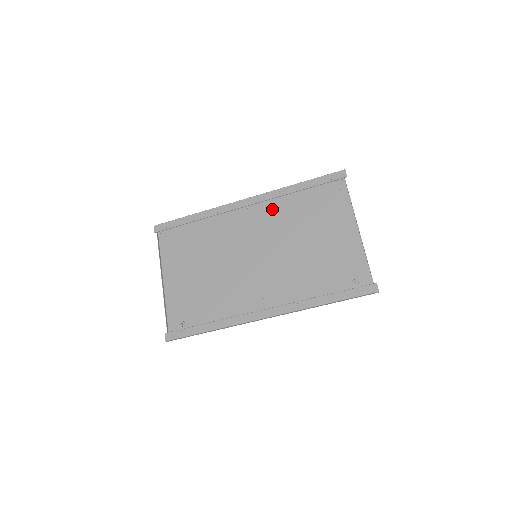
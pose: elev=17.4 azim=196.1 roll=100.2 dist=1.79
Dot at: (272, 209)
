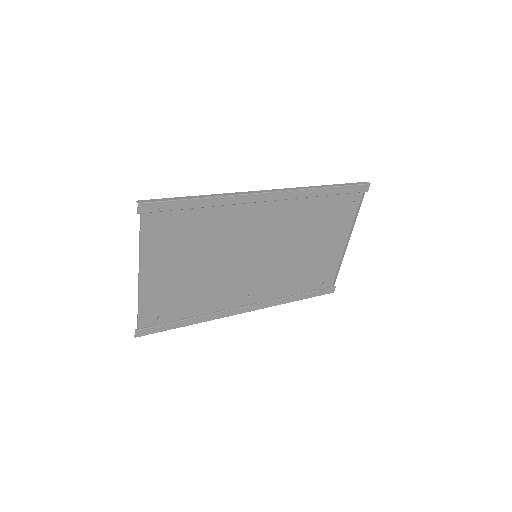
Dot at: (291, 208)
